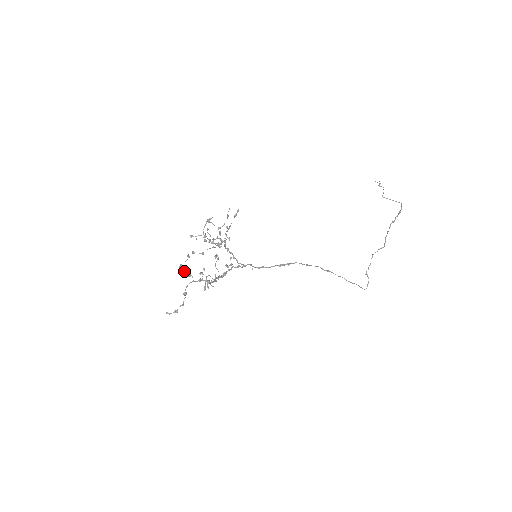
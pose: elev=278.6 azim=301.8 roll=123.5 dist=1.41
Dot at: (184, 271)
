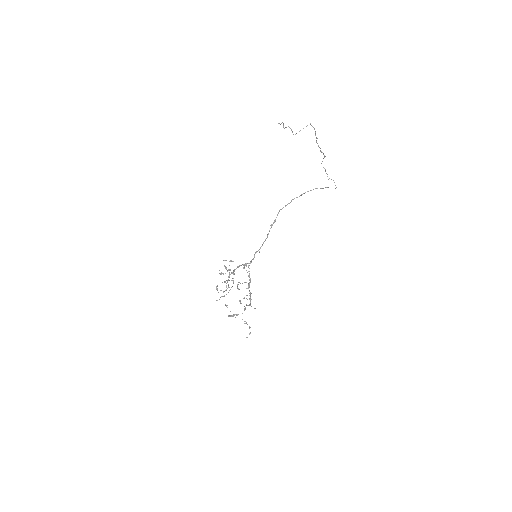
Dot at: (233, 316)
